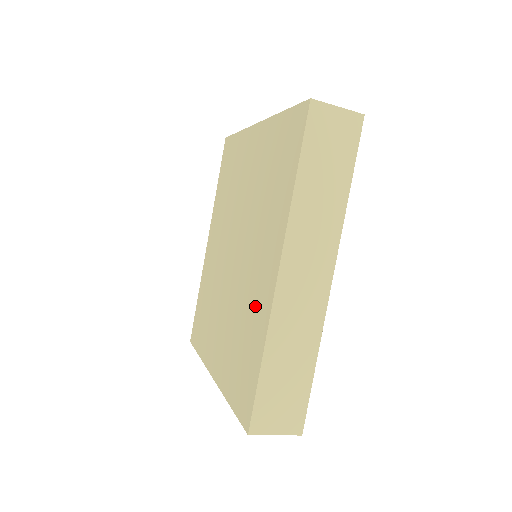
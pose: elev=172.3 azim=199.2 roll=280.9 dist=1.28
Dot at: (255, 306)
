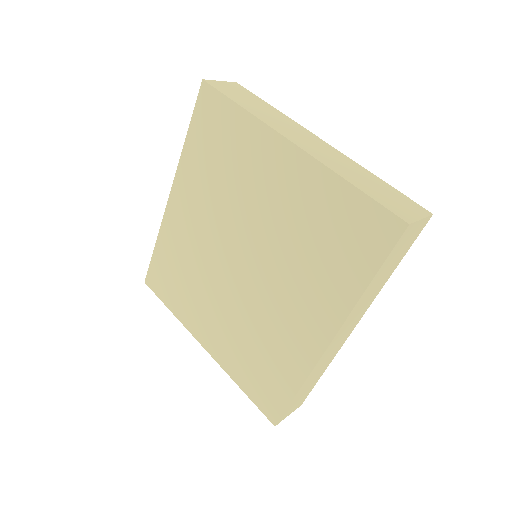
Dot at: (287, 344)
